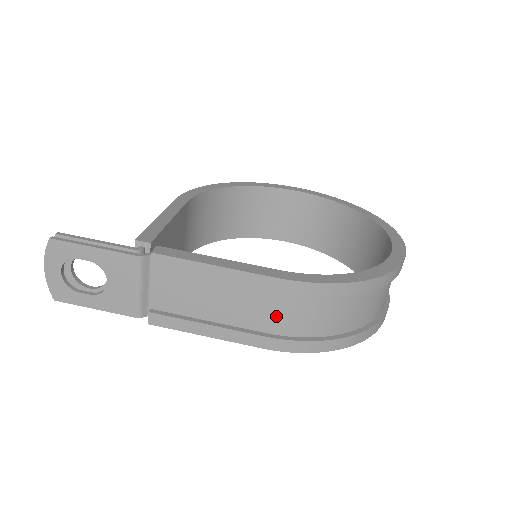
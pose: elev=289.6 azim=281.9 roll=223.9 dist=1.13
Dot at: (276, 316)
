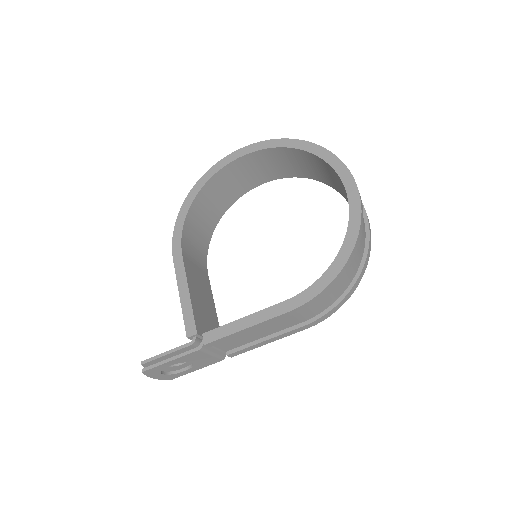
Dot at: (302, 316)
